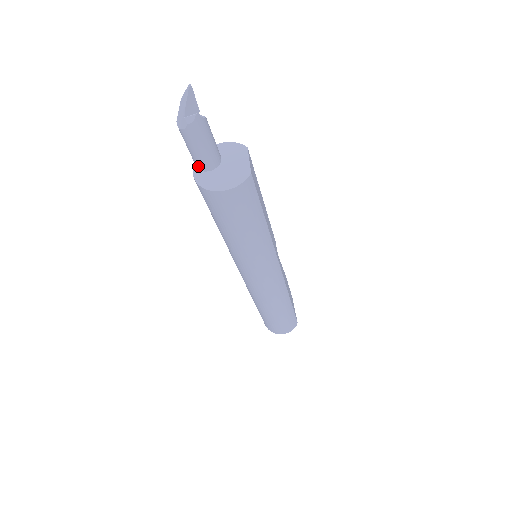
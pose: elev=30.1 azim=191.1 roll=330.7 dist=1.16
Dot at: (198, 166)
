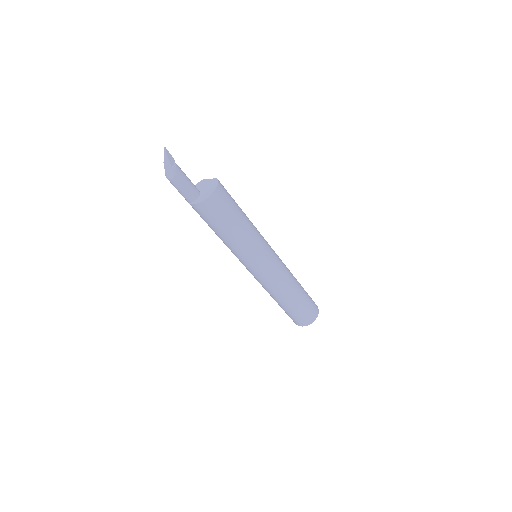
Dot at: (192, 198)
